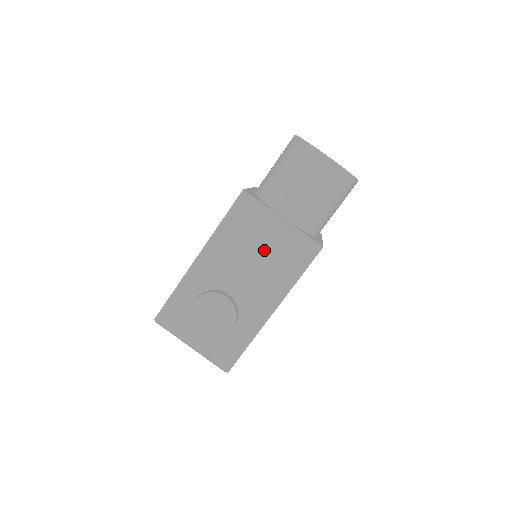
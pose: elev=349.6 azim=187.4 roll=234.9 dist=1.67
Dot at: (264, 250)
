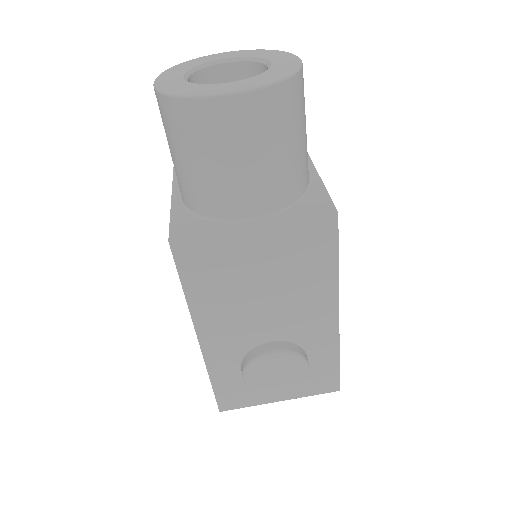
Dot at: (266, 276)
